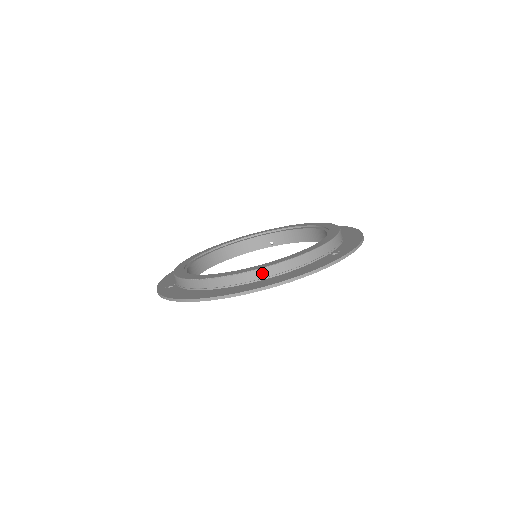
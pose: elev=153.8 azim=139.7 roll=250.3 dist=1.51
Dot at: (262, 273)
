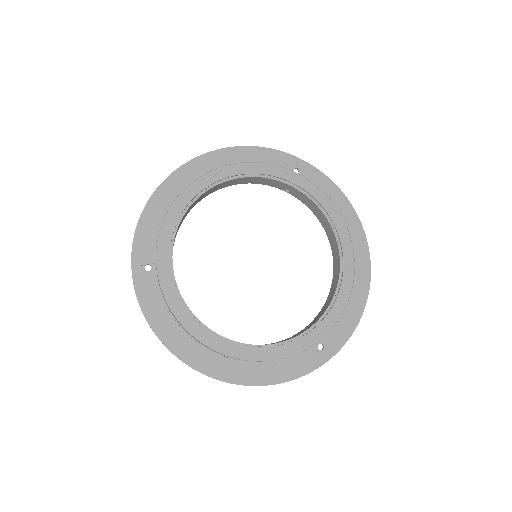
Dot at: (244, 360)
